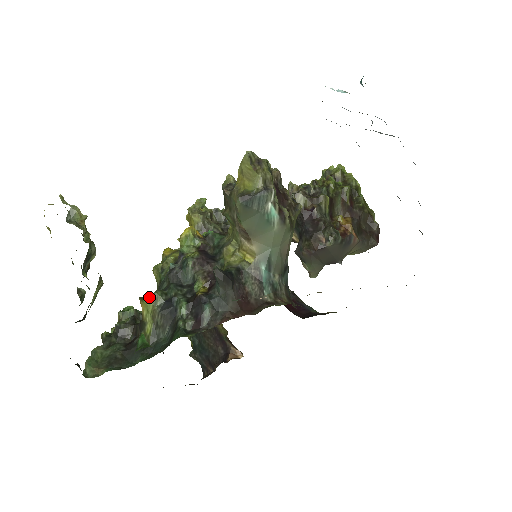
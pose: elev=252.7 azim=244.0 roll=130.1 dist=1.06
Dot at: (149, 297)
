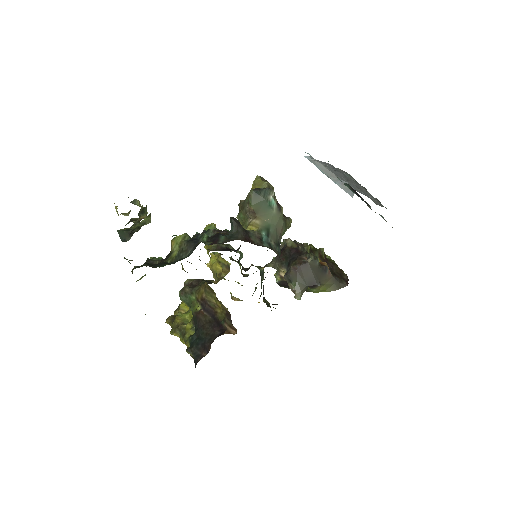
Dot at: (180, 235)
